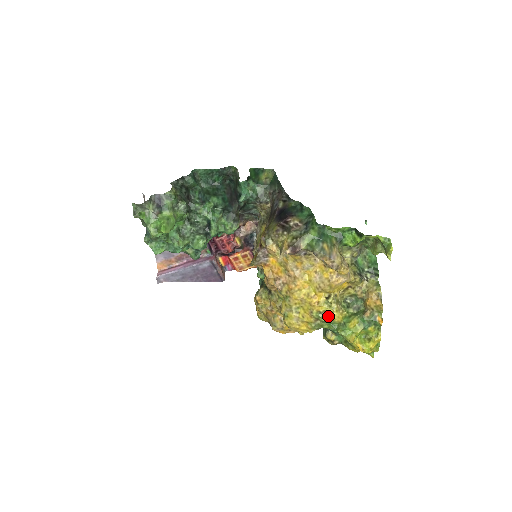
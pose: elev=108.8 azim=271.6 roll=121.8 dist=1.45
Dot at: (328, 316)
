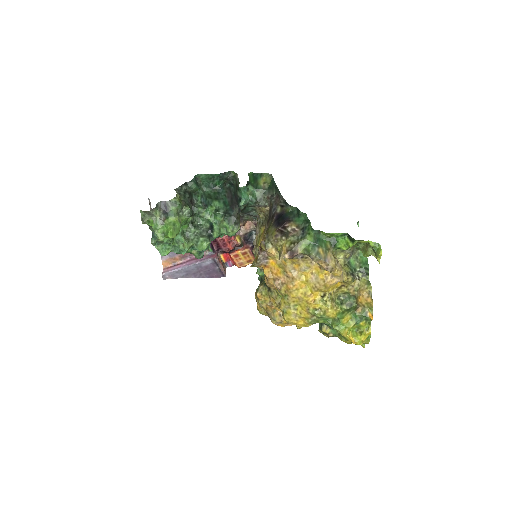
Dot at: (323, 313)
